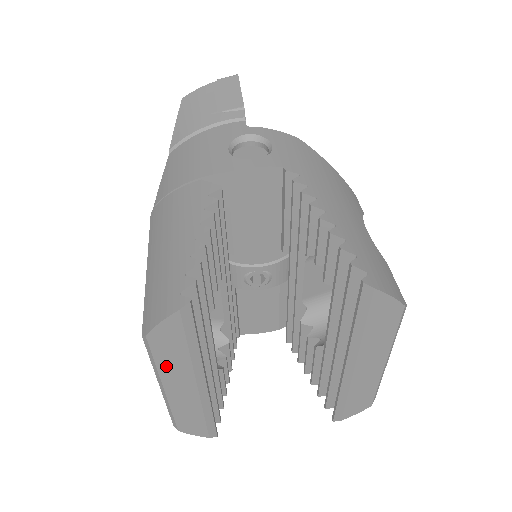
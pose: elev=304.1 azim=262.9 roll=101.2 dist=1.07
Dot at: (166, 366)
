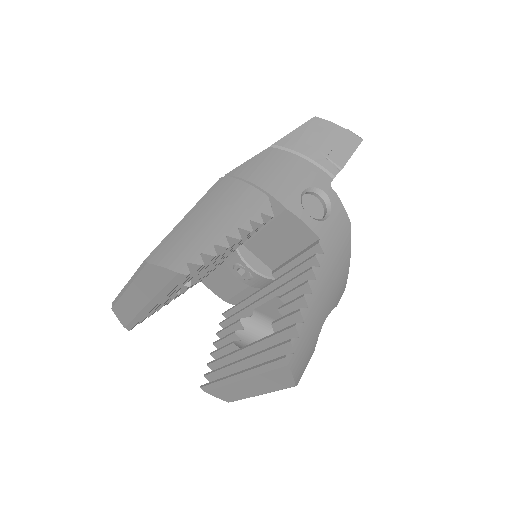
Dot at: (141, 282)
